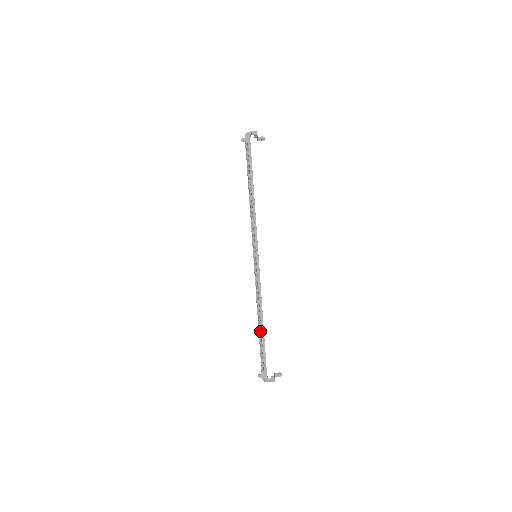
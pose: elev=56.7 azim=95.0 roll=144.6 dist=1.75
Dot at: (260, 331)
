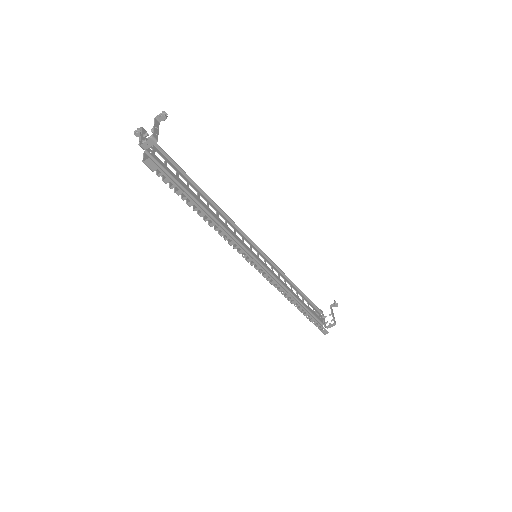
Dot at: (302, 312)
